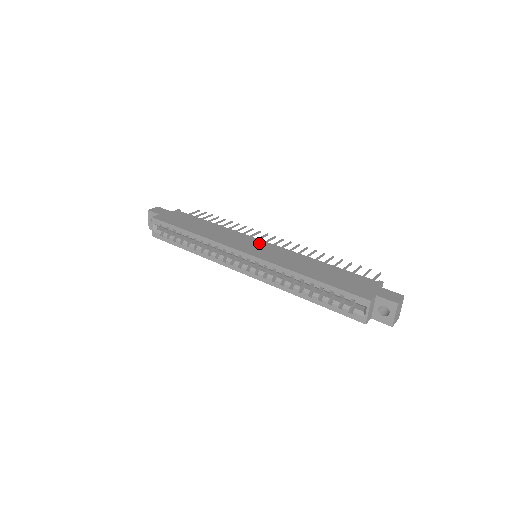
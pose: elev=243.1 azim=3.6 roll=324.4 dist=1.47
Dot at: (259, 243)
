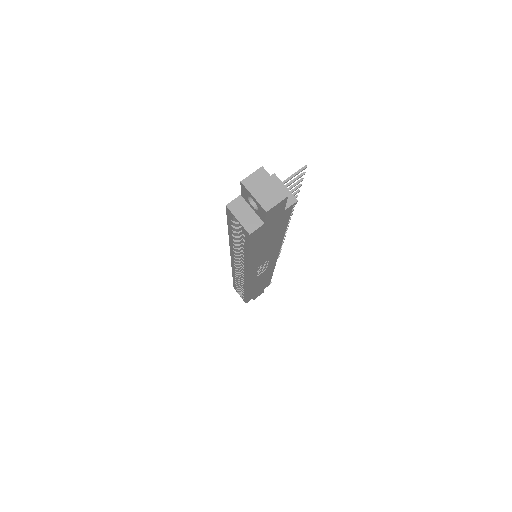
Dot at: occluded
